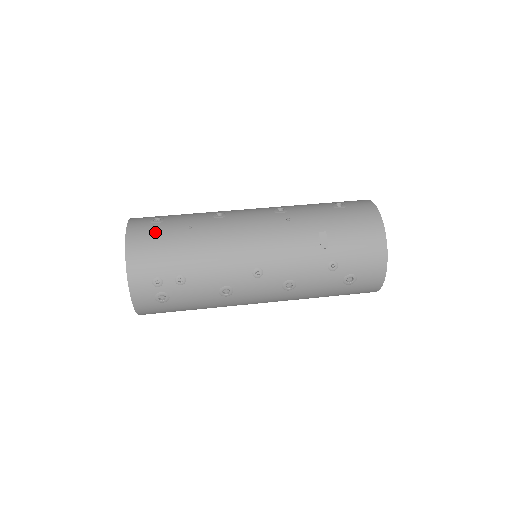
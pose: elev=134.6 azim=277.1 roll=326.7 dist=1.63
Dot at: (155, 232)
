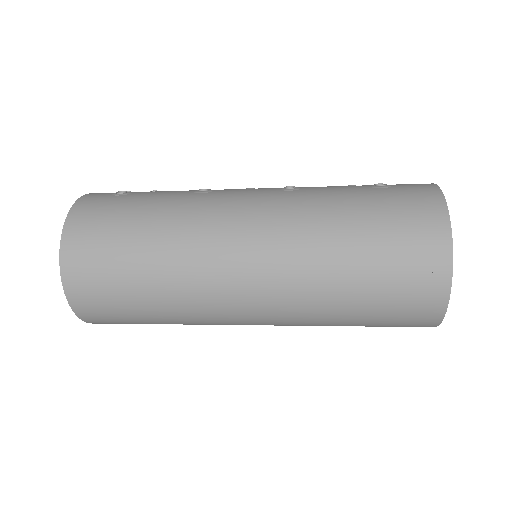
Dot at: occluded
